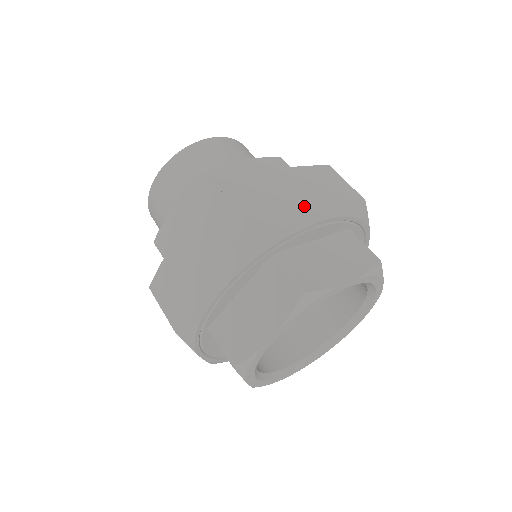
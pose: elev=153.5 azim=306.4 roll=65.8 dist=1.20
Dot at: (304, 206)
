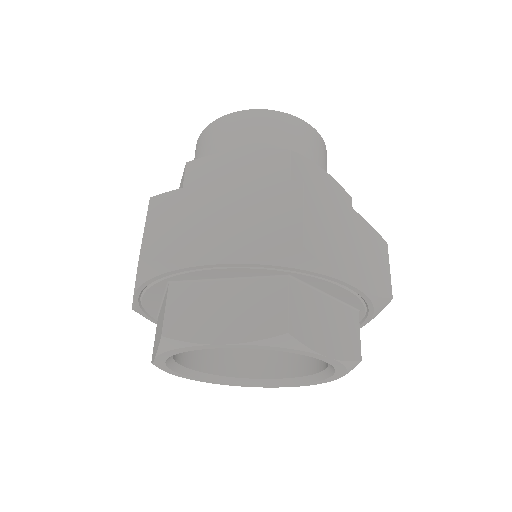
Dot at: (211, 238)
